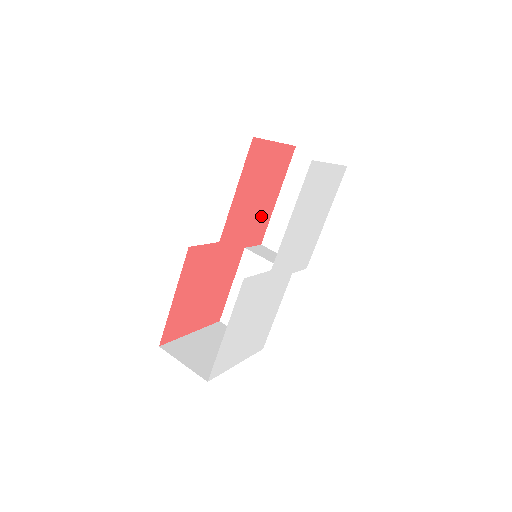
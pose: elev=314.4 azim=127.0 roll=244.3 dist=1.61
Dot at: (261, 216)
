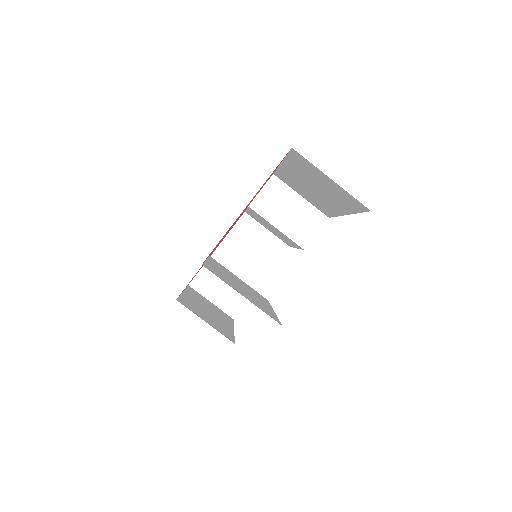
Dot at: occluded
